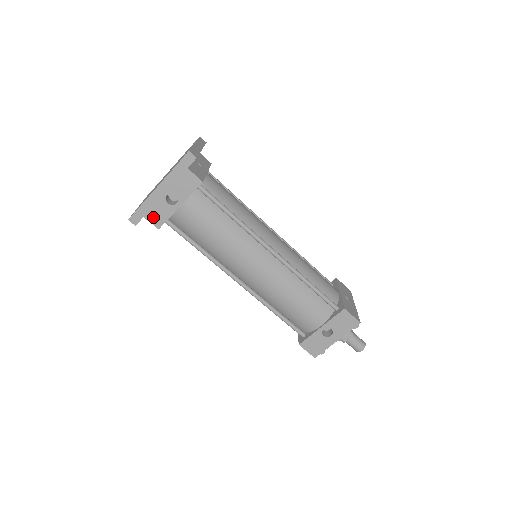
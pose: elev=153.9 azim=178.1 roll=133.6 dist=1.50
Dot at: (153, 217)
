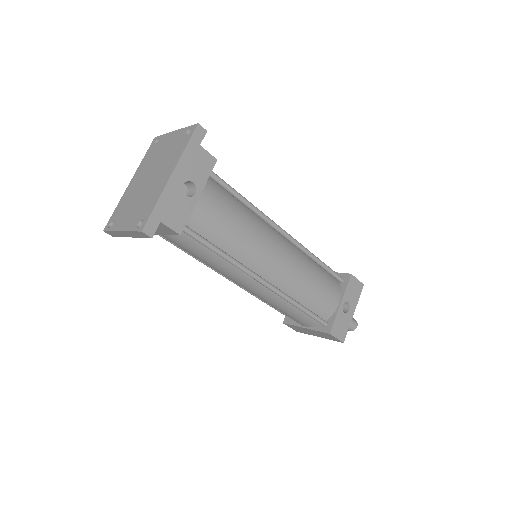
Dot at: (171, 219)
